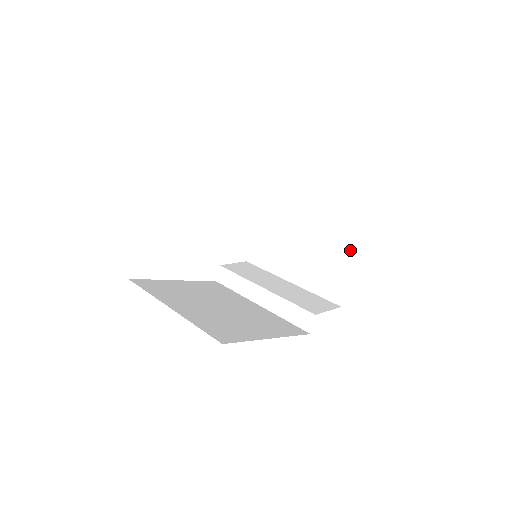
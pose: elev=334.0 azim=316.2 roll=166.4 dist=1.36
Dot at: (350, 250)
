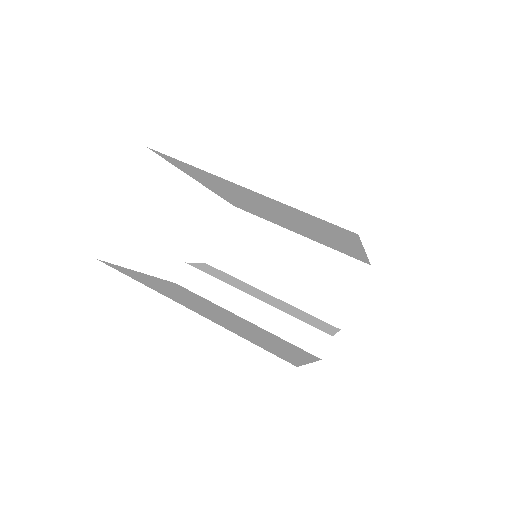
Dot at: (357, 265)
